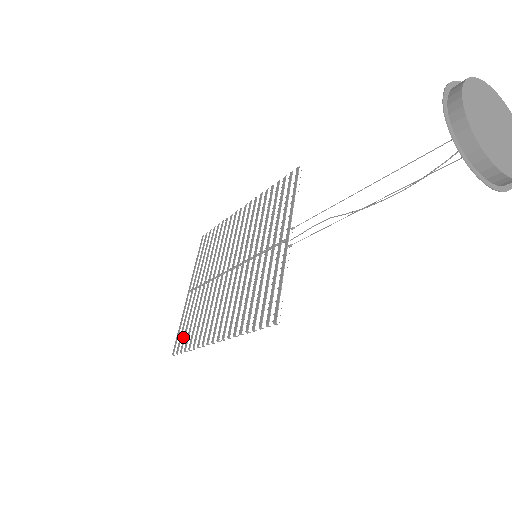
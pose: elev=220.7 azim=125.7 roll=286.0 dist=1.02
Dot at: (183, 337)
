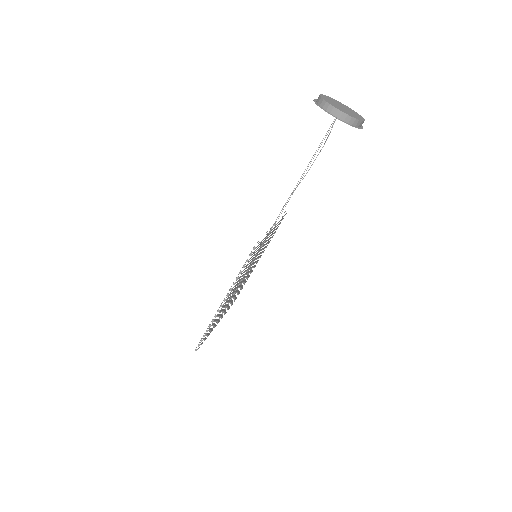
Dot at: occluded
